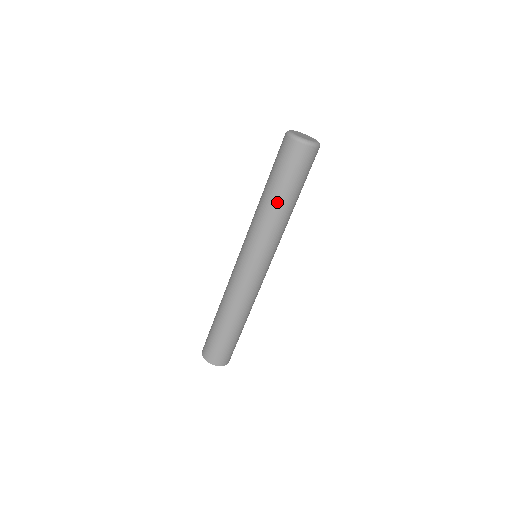
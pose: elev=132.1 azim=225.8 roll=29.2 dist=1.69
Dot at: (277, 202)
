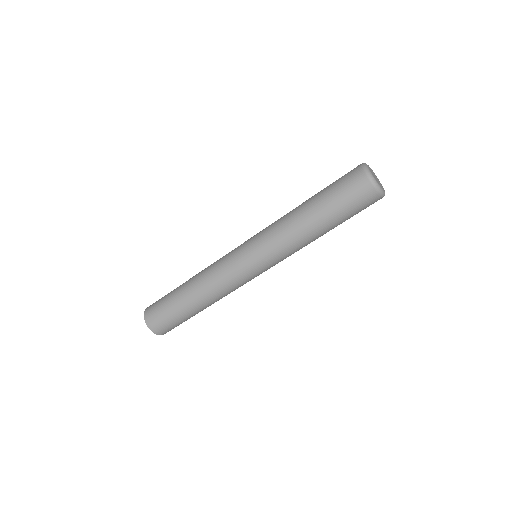
Dot at: (312, 223)
